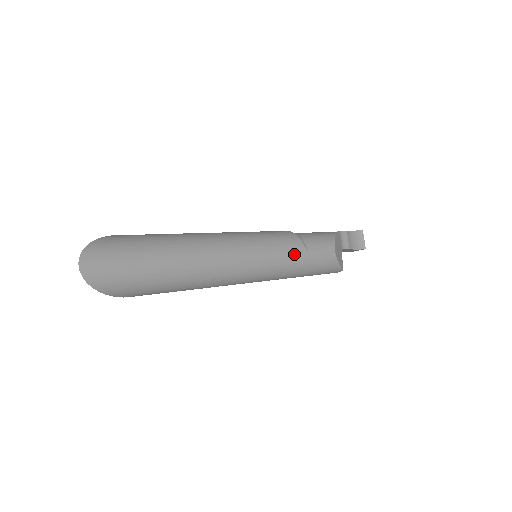
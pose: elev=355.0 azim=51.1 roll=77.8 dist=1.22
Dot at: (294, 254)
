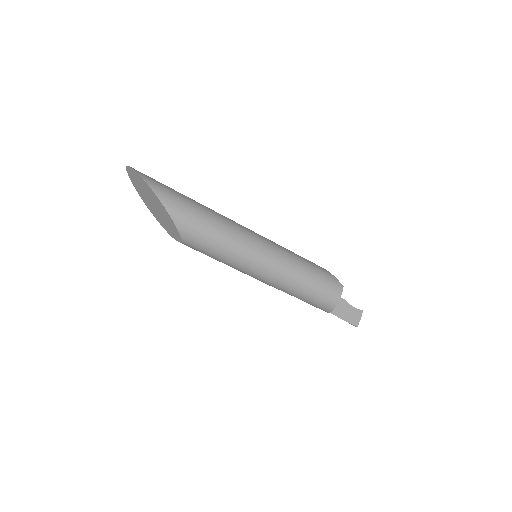
Dot at: occluded
